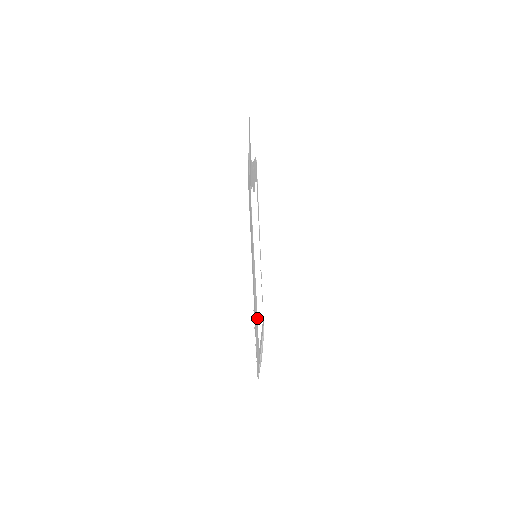
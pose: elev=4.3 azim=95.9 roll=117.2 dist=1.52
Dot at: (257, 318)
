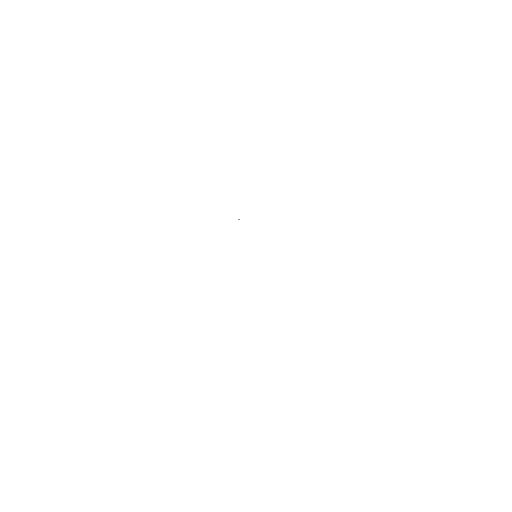
Dot at: occluded
